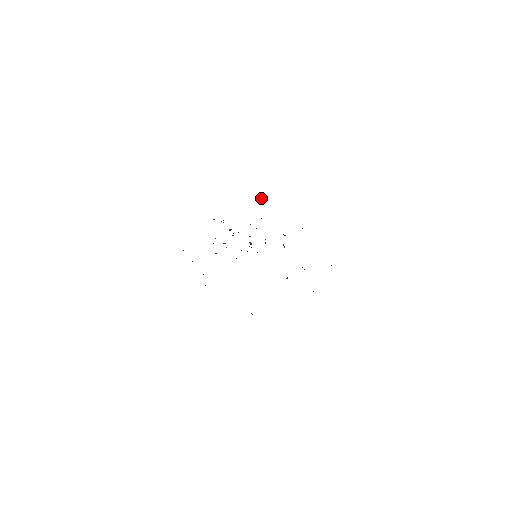
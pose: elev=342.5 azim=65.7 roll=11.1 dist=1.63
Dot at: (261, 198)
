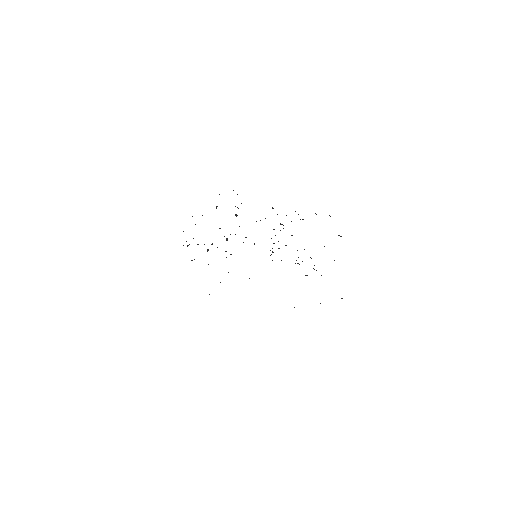
Dot at: occluded
